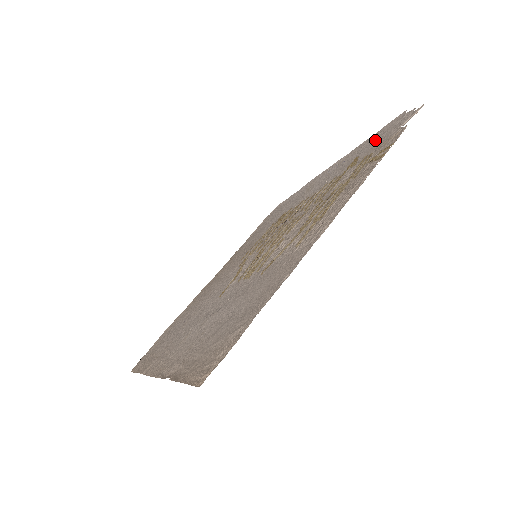
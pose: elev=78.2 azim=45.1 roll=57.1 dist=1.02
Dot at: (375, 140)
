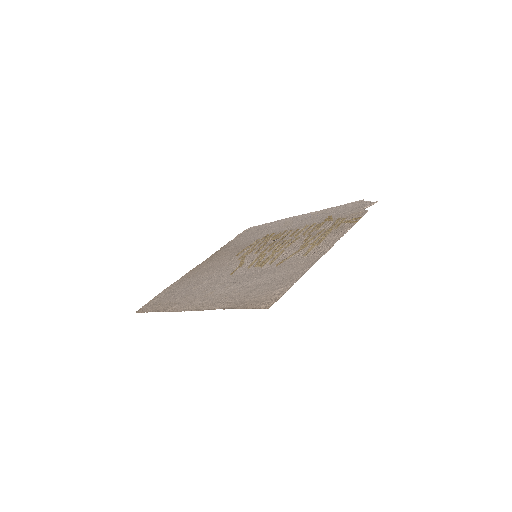
Dot at: (343, 210)
